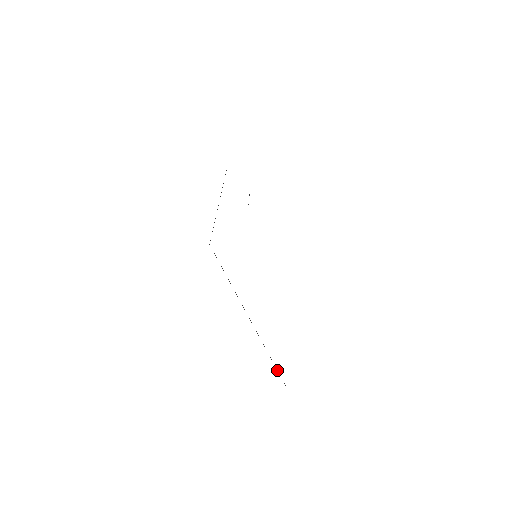
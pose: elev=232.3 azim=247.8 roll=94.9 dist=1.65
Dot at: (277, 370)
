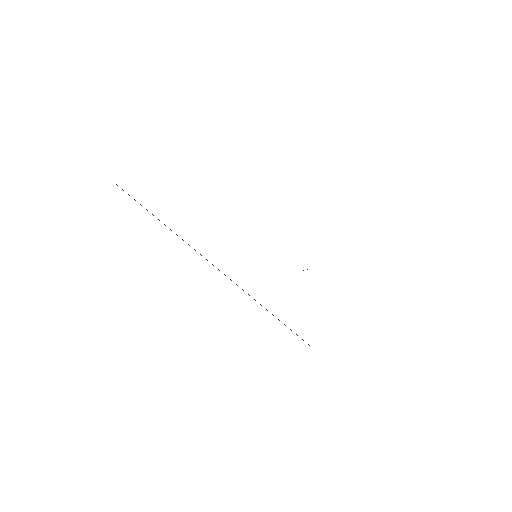
Dot at: (279, 320)
